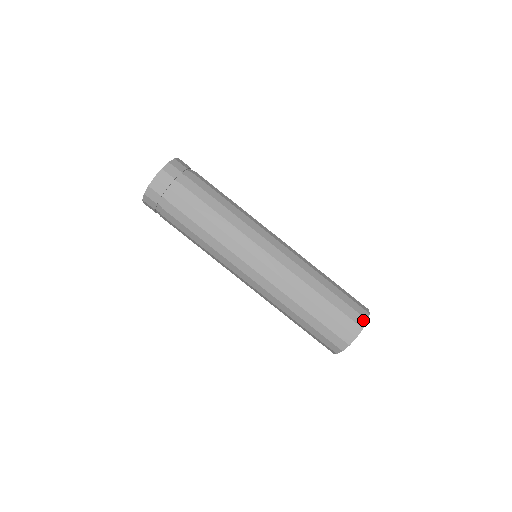
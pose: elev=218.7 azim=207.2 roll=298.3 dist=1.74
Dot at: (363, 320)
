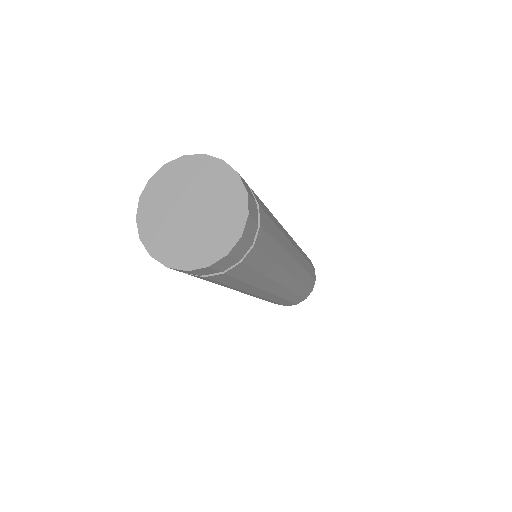
Dot at: (314, 283)
